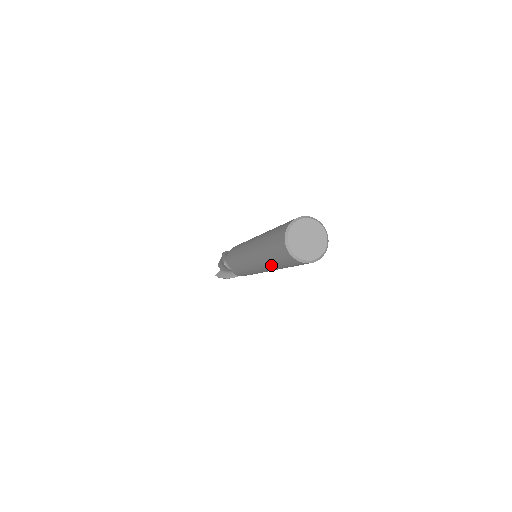
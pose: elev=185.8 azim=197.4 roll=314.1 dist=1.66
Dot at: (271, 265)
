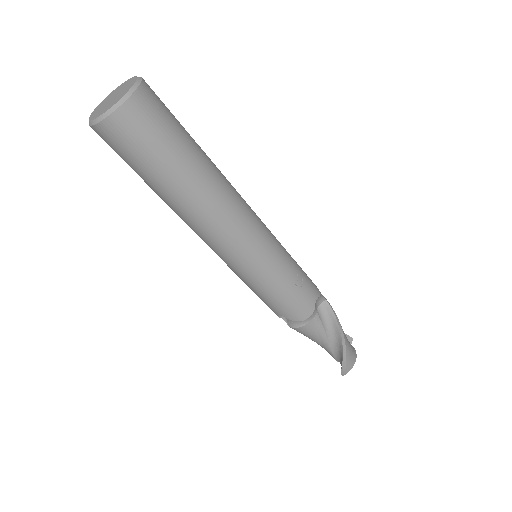
Dot at: (175, 200)
